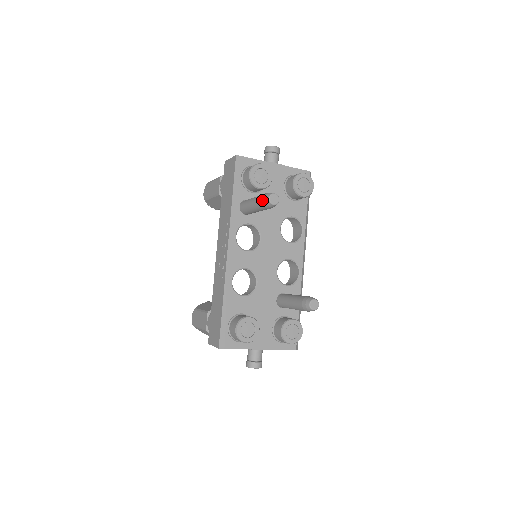
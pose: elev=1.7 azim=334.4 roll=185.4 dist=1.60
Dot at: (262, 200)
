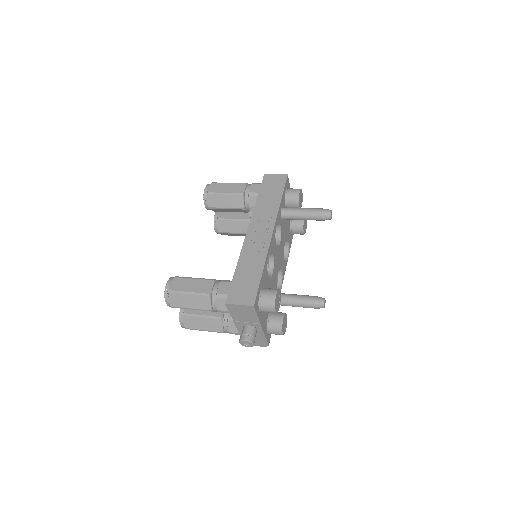
Dot at: (323, 211)
